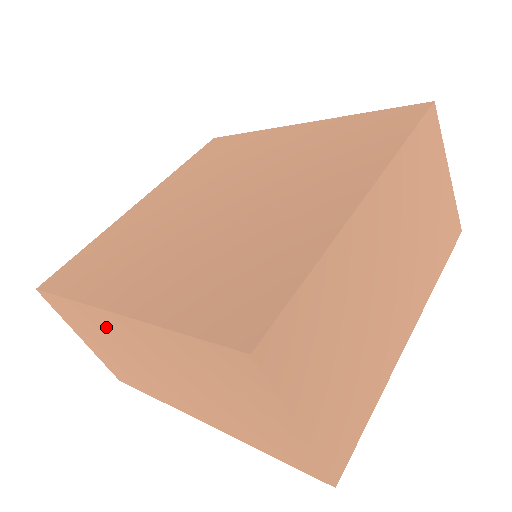
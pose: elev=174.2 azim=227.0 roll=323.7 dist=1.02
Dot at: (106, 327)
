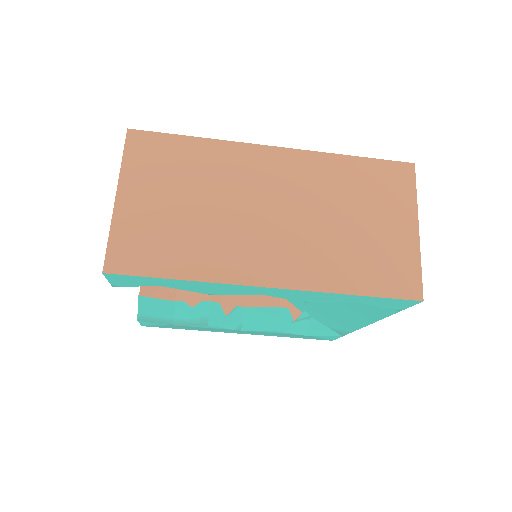
Dot at: (235, 166)
